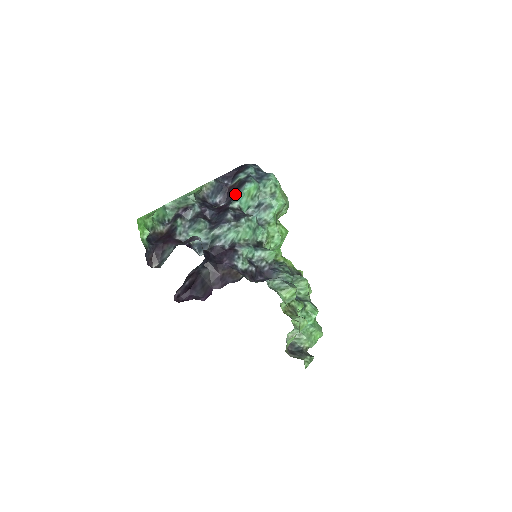
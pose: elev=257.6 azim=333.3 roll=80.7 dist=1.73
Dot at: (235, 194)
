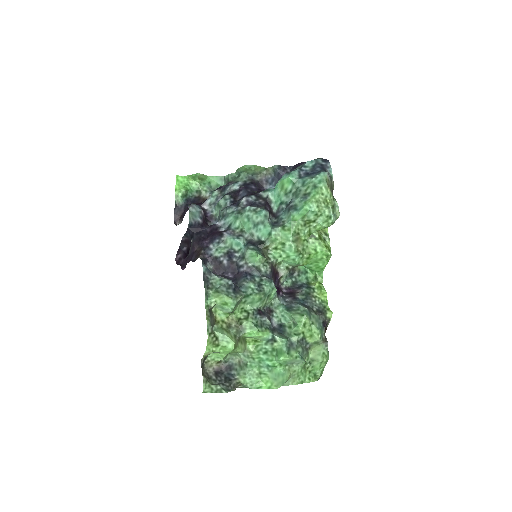
Dot at: occluded
